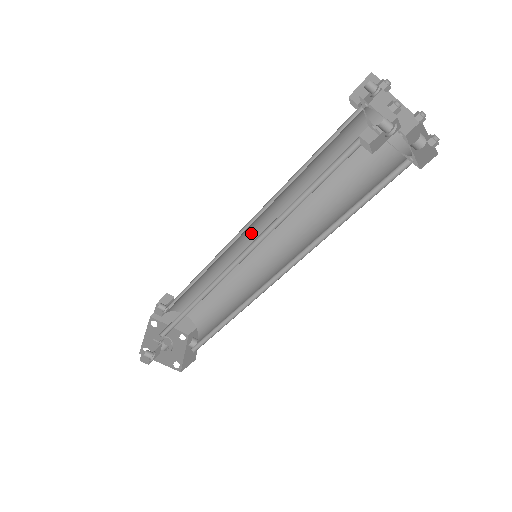
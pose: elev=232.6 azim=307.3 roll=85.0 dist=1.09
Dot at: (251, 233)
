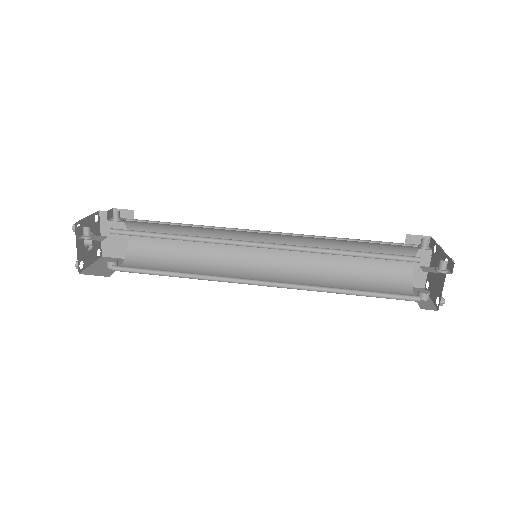
Dot at: (263, 240)
